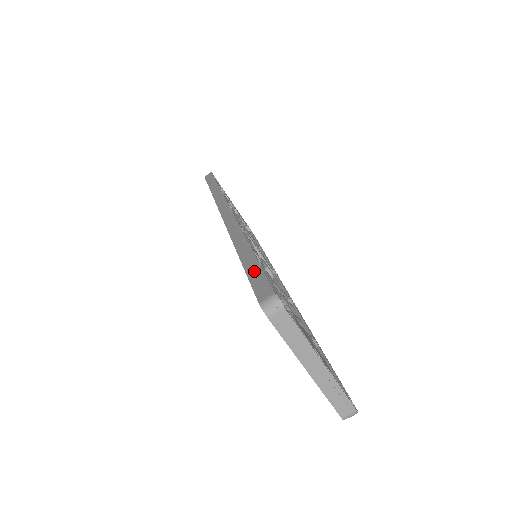
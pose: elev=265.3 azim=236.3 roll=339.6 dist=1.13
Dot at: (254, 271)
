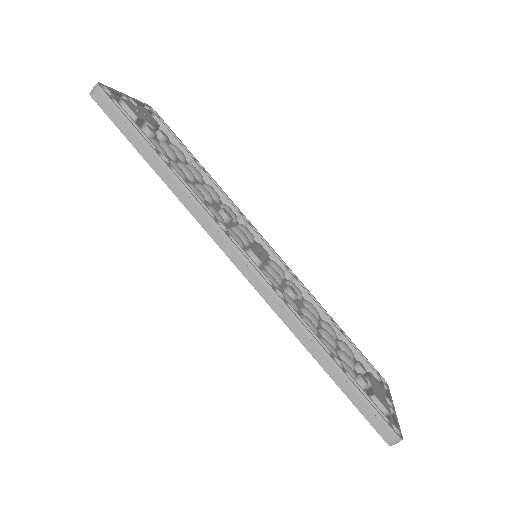
Dot at: (361, 403)
